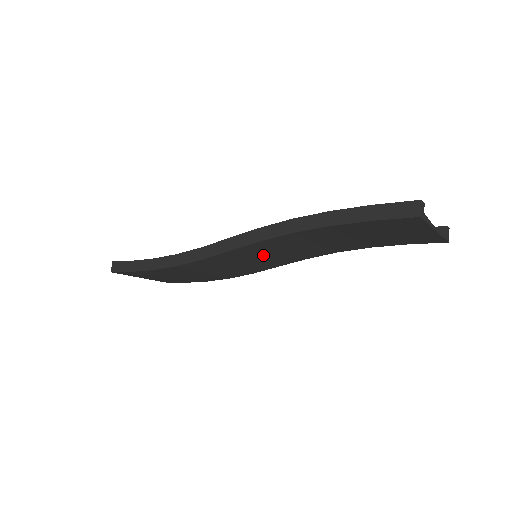
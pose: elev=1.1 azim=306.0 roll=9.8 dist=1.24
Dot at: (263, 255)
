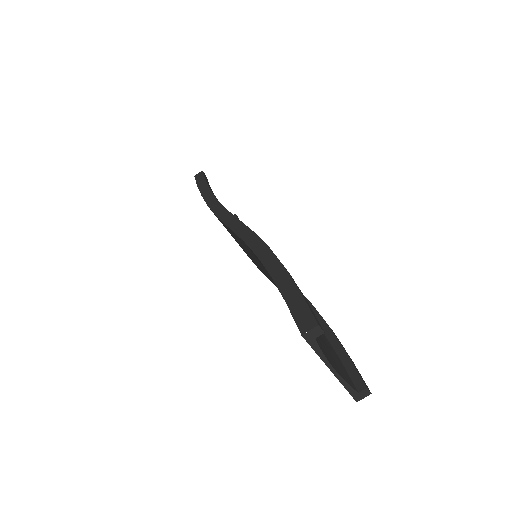
Dot at: occluded
